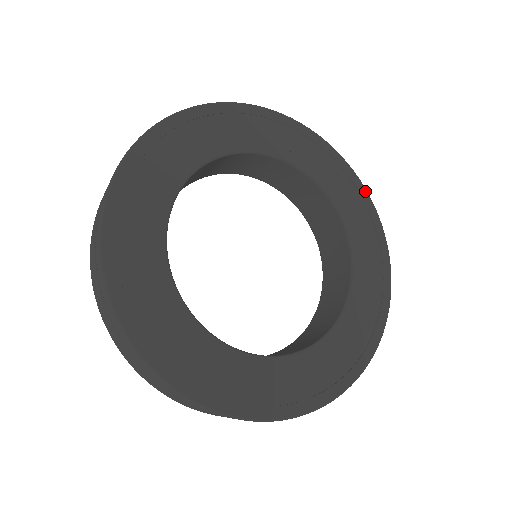
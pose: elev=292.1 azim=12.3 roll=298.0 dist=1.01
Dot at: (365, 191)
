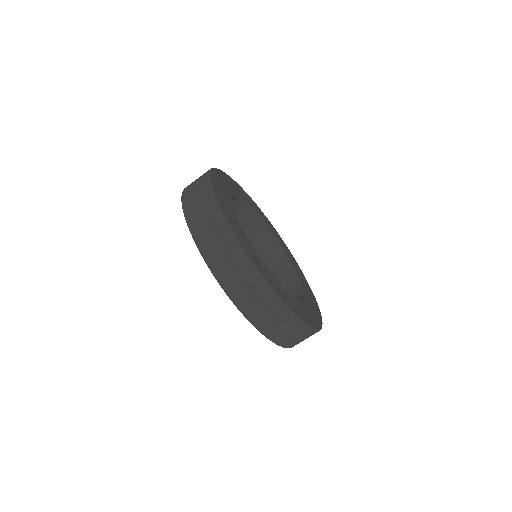
Dot at: (252, 200)
